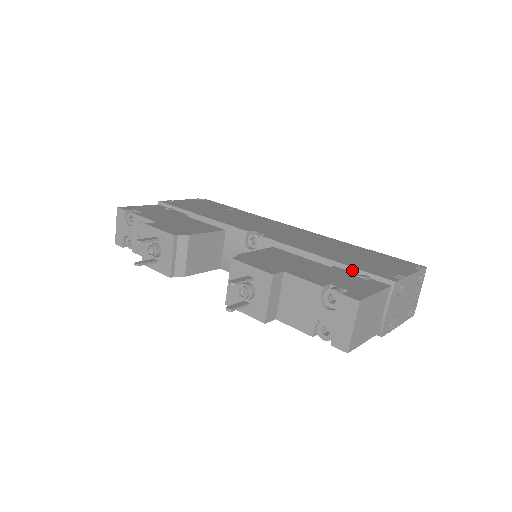
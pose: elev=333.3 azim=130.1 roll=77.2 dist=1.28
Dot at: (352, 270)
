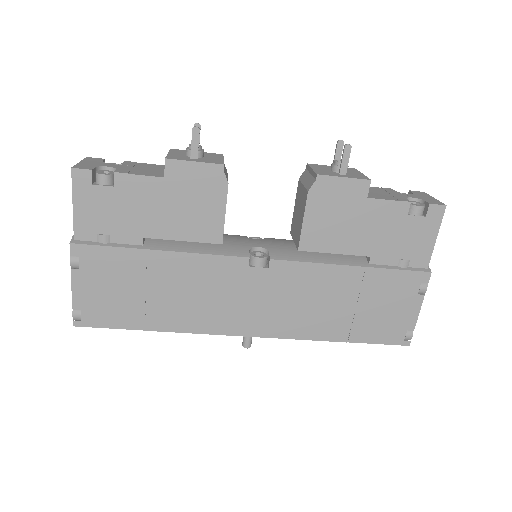
Dot at: occluded
